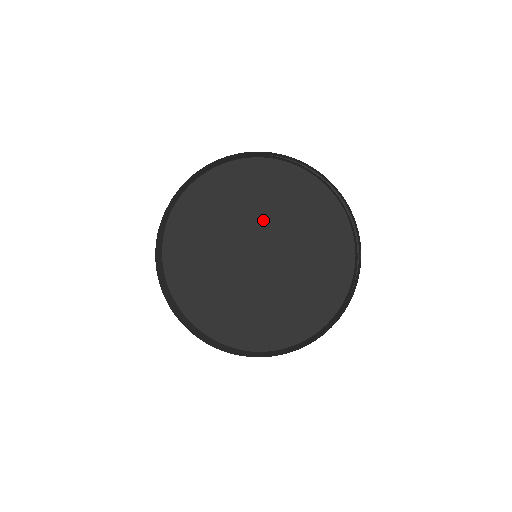
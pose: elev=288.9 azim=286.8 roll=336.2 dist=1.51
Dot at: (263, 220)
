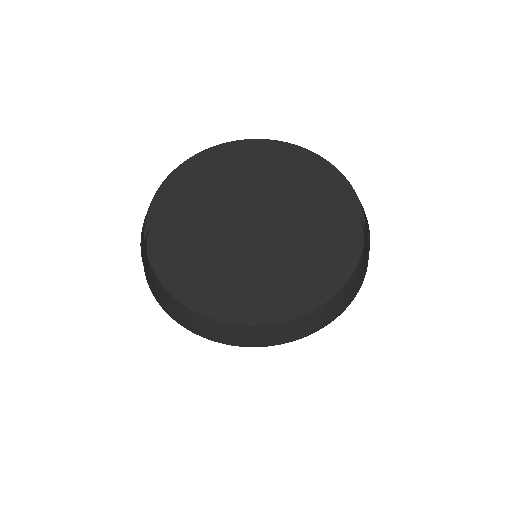
Dot at: (229, 221)
